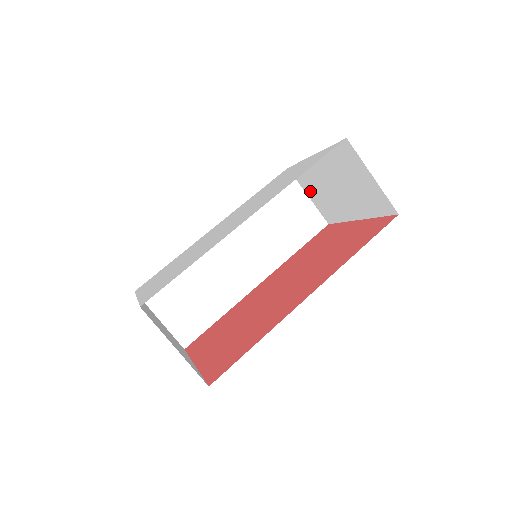
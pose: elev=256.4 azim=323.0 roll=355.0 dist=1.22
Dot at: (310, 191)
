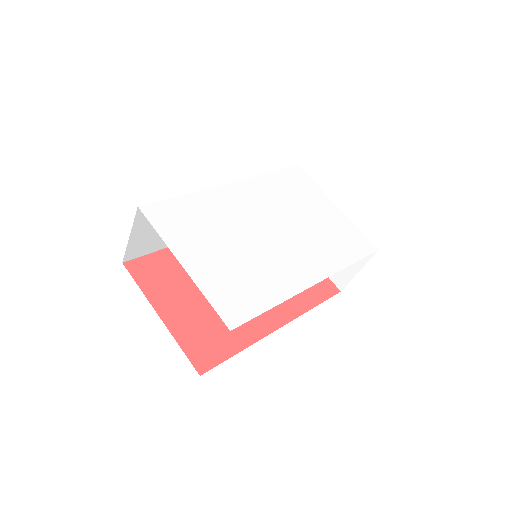
Dot at: occluded
